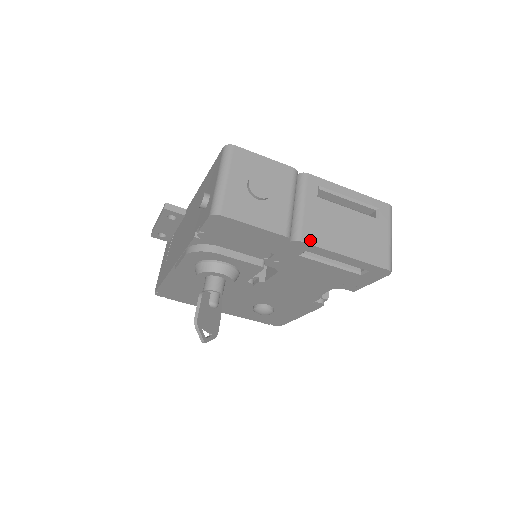
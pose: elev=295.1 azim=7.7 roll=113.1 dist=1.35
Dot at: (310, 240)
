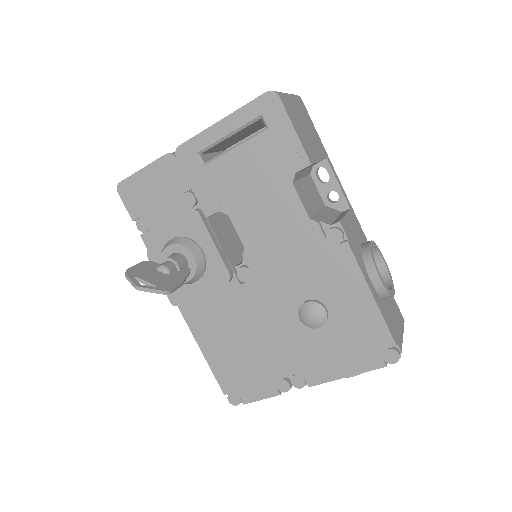
Dot at: (188, 141)
